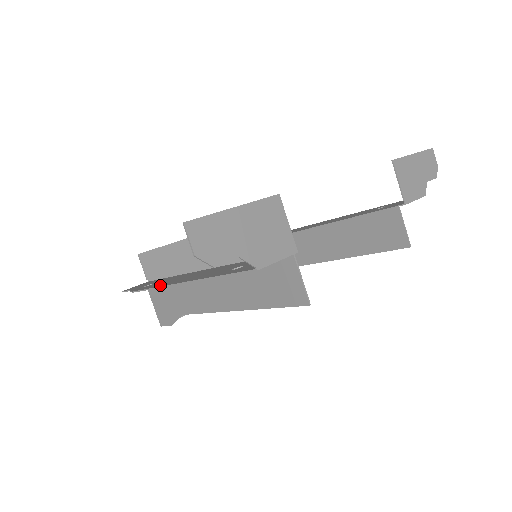
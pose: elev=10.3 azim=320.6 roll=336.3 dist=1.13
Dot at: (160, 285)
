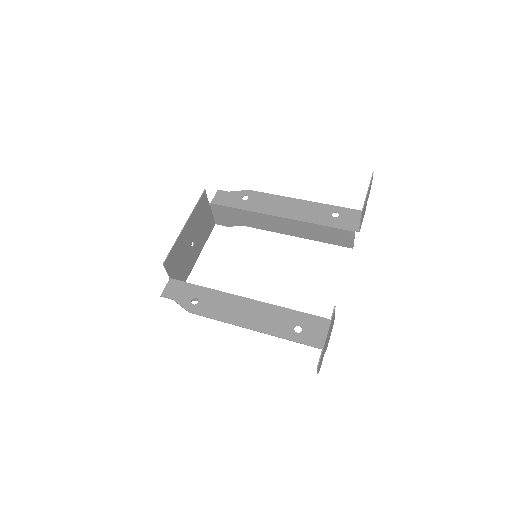
Dot at: (224, 319)
